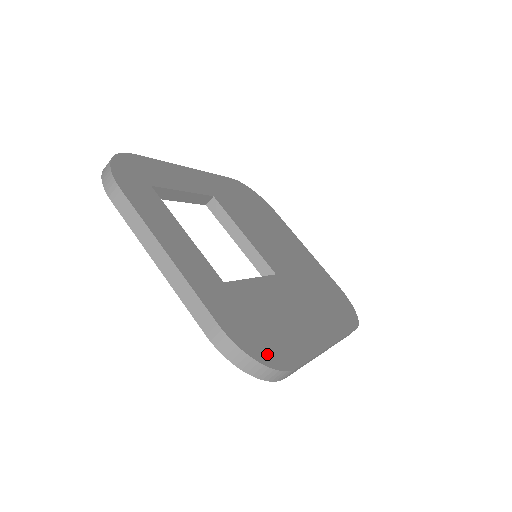
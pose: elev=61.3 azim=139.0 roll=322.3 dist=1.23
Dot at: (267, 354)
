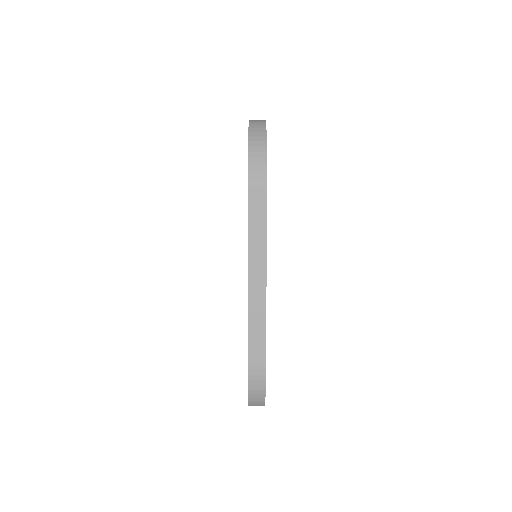
Dot at: occluded
